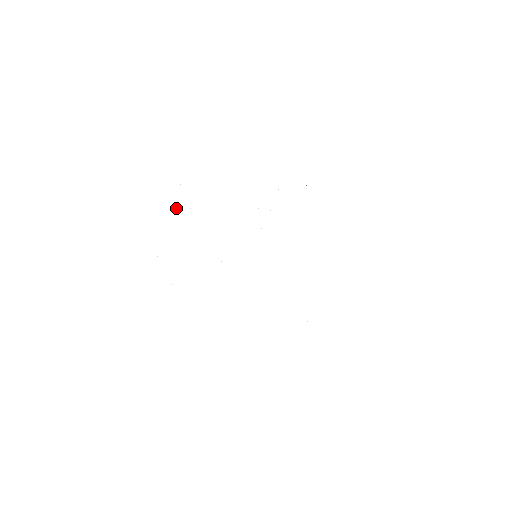
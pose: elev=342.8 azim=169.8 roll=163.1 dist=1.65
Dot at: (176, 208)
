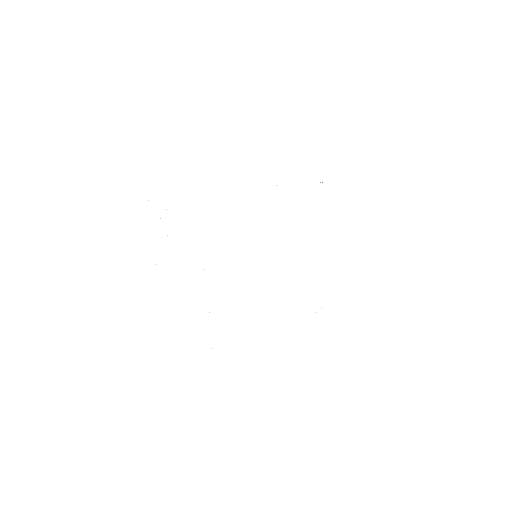
Dot at: (167, 235)
